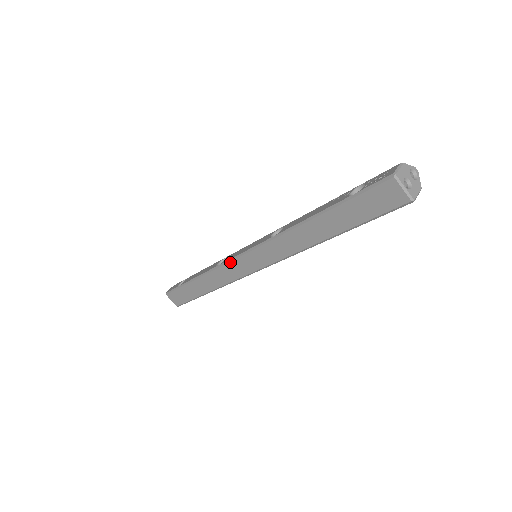
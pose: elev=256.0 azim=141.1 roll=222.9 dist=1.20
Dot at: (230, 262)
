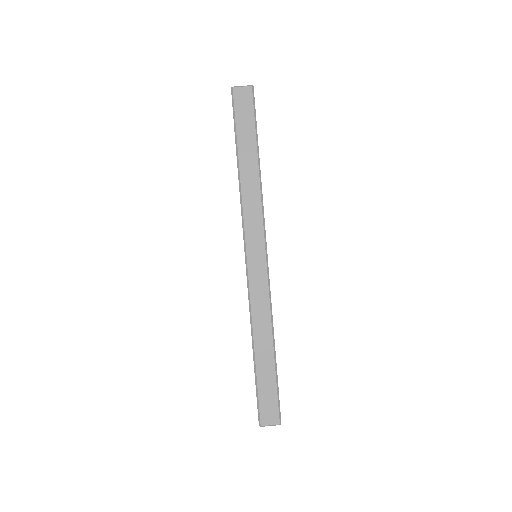
Dot at: (249, 280)
